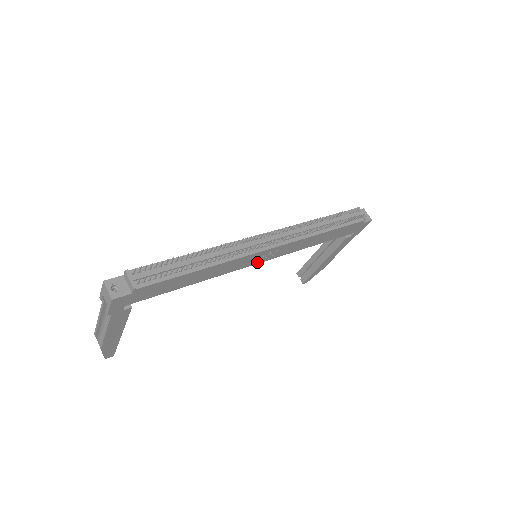
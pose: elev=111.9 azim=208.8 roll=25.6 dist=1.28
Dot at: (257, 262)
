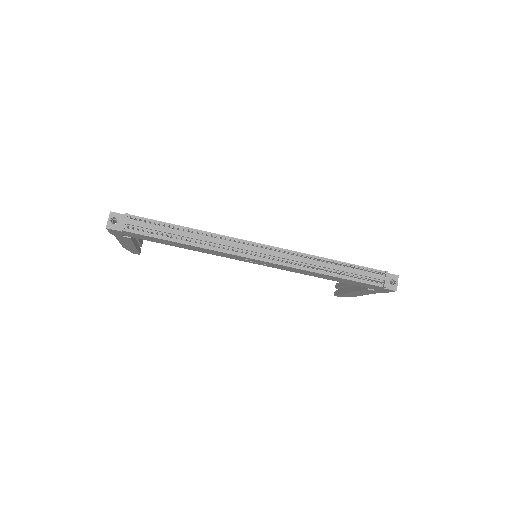
Dot at: (250, 262)
